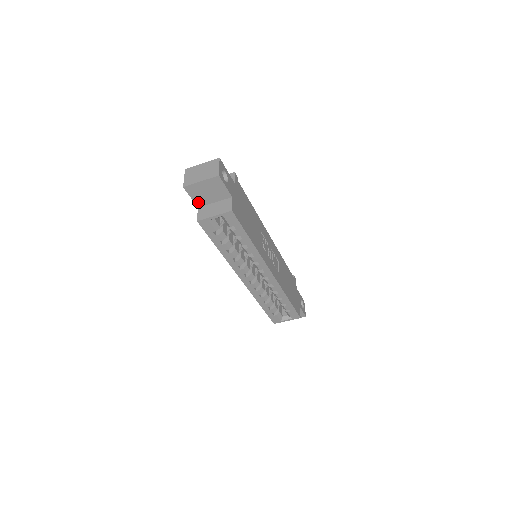
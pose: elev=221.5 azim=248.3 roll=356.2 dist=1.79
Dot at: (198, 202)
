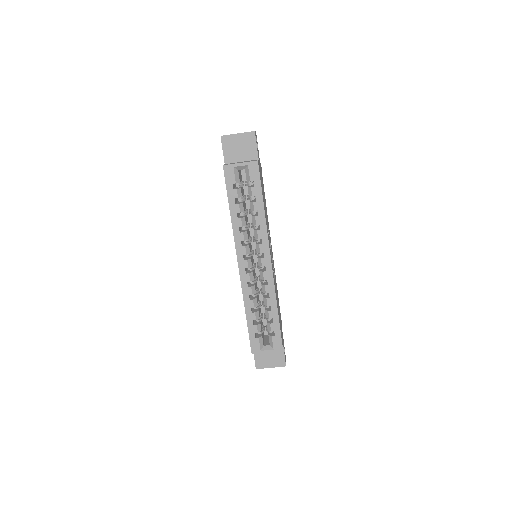
Dot at: (227, 157)
